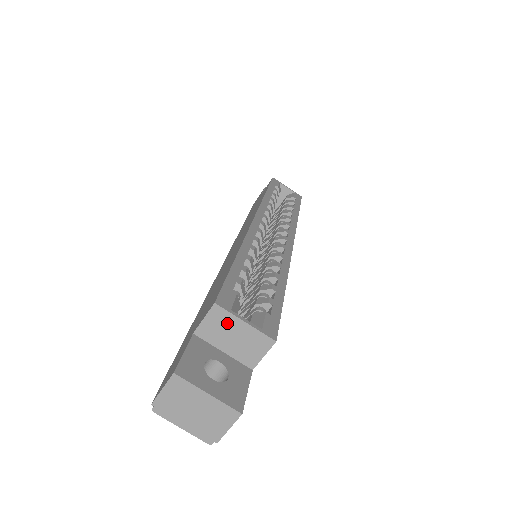
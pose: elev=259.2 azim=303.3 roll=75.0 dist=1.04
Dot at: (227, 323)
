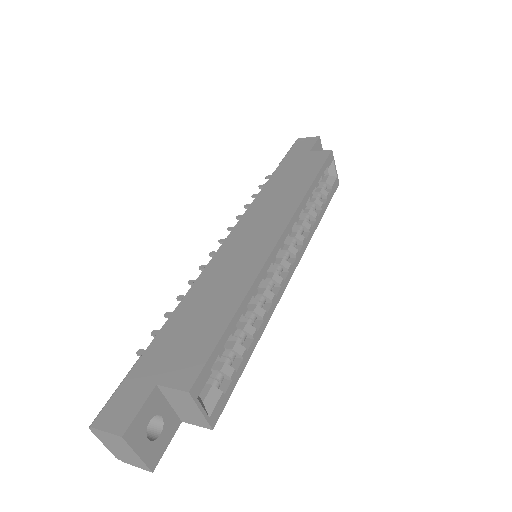
Dot at: (187, 402)
